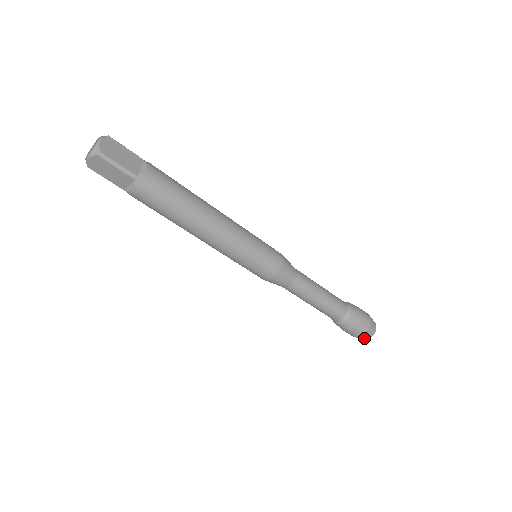
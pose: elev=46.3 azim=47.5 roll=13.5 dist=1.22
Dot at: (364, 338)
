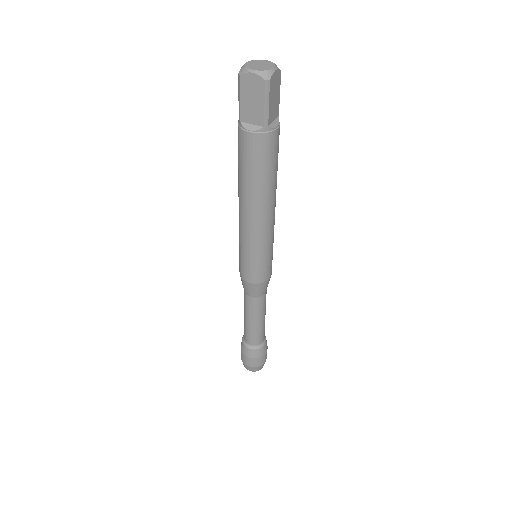
Dot at: (249, 368)
